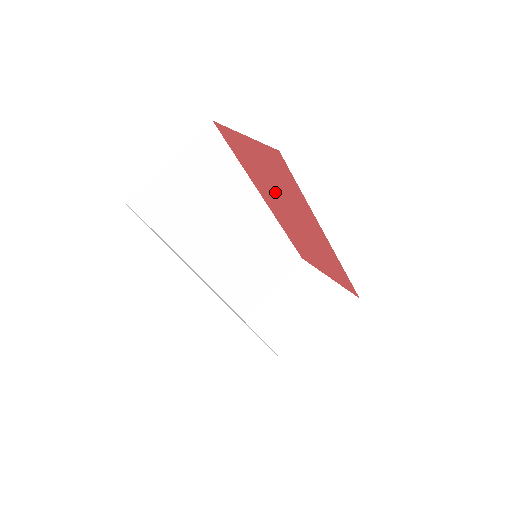
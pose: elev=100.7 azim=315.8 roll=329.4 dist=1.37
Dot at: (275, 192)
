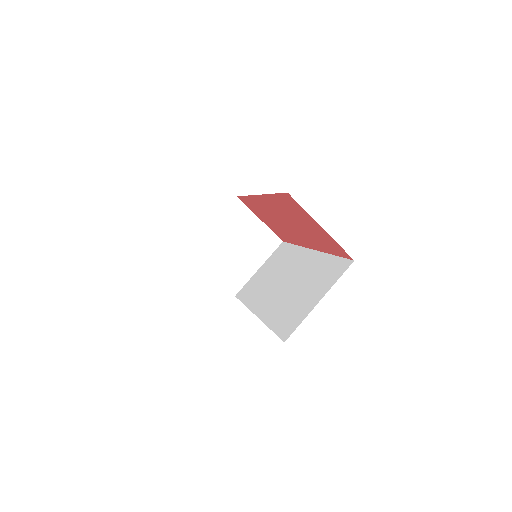
Dot at: (292, 220)
